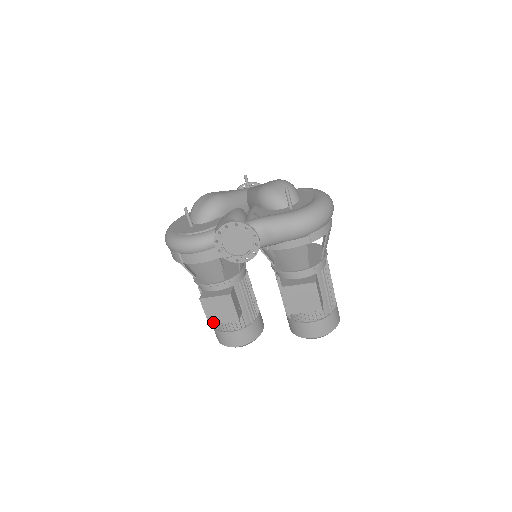
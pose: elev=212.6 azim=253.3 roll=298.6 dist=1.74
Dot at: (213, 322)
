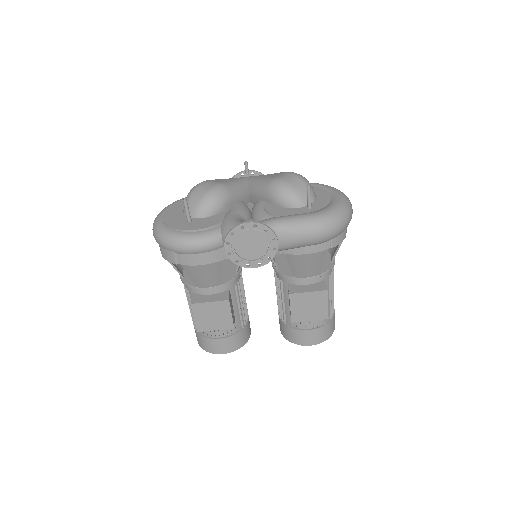
Dot at: (203, 329)
